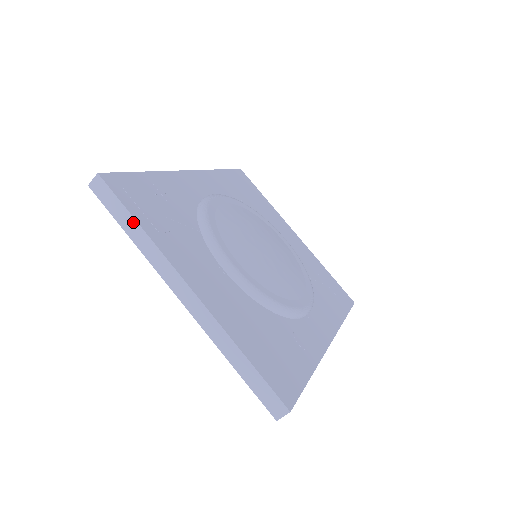
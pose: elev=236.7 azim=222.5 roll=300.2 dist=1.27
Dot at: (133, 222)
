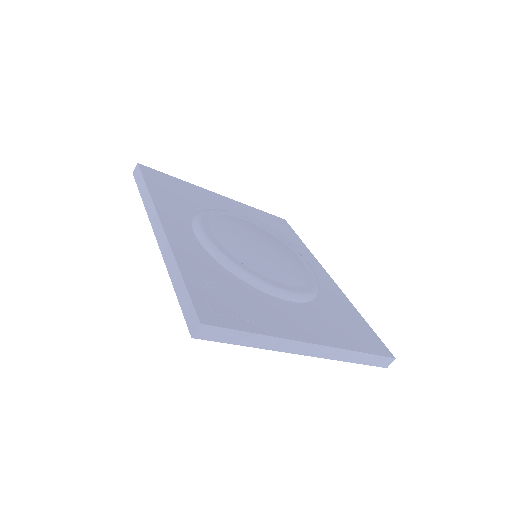
Dot at: (251, 336)
